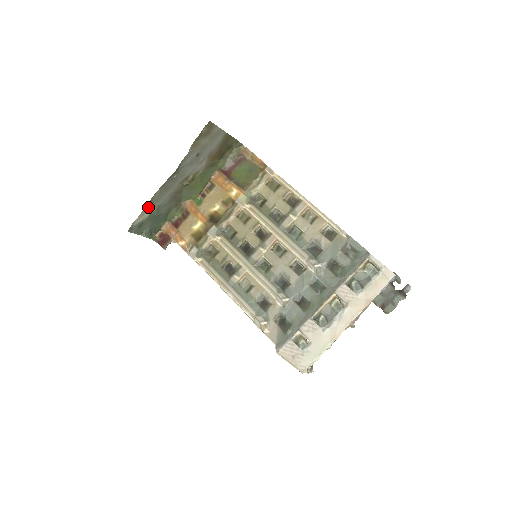
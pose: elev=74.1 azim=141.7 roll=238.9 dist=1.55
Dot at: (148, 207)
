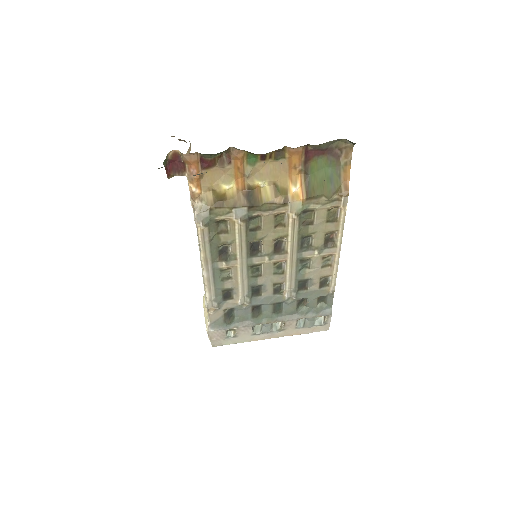
Dot at: occluded
